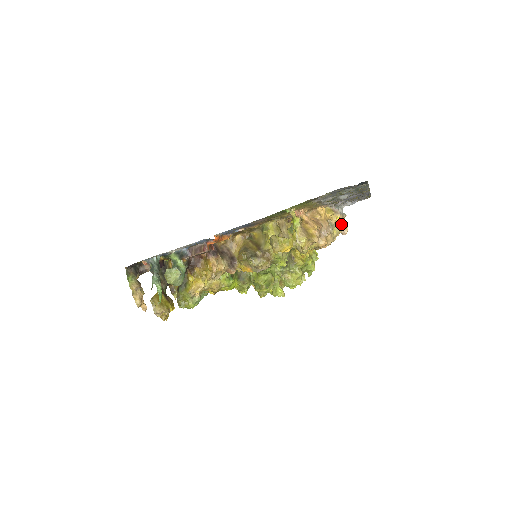
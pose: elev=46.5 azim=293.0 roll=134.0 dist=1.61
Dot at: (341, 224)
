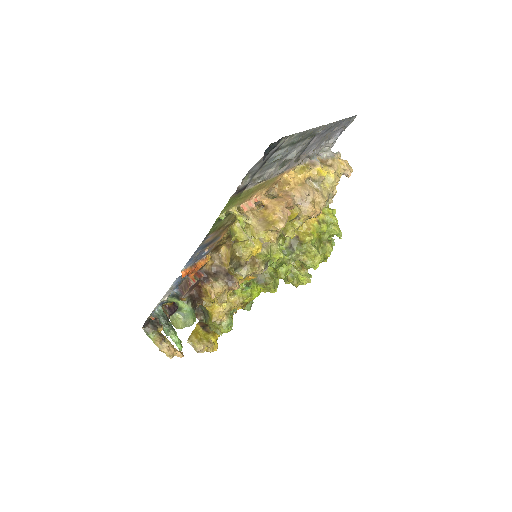
Dot at: (332, 171)
